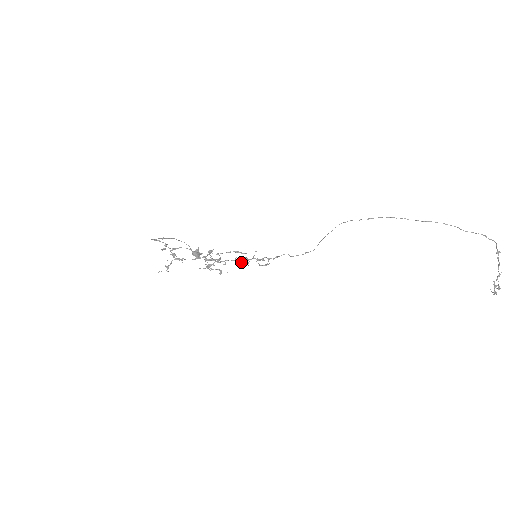
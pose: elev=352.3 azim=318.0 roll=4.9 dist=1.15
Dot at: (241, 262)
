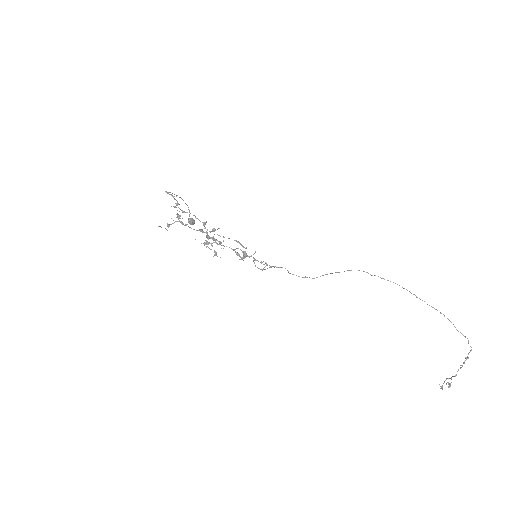
Dot at: (239, 254)
